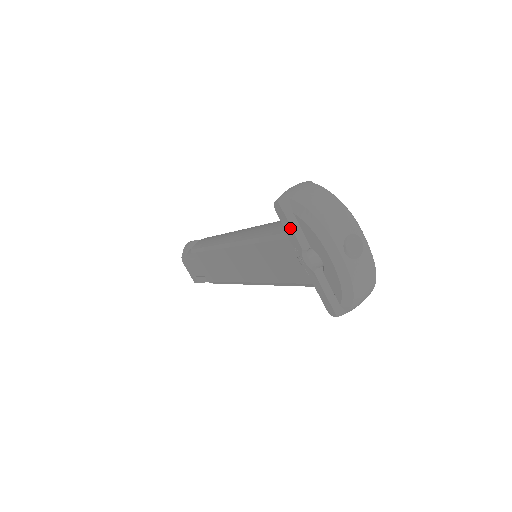
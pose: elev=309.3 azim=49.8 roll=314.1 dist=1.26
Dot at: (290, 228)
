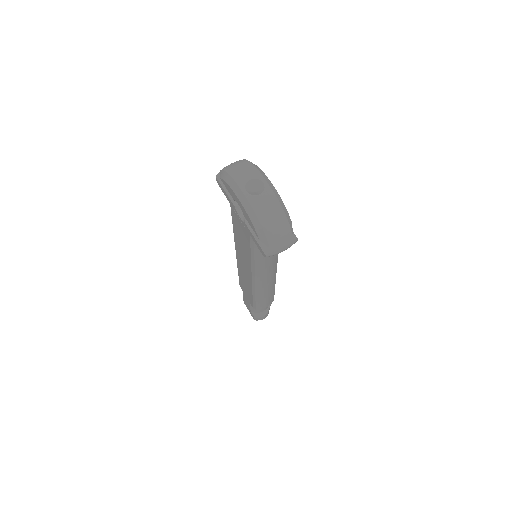
Dot at: (226, 194)
